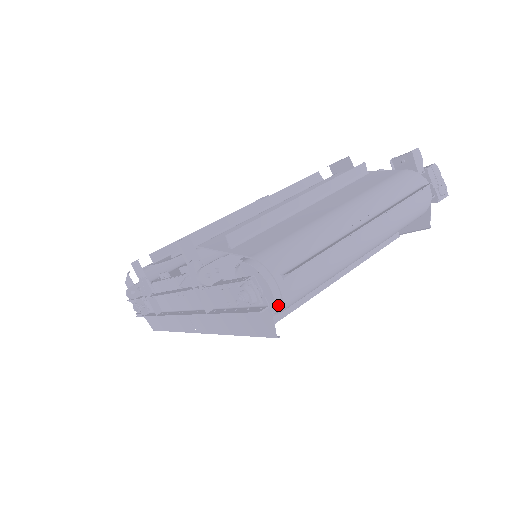
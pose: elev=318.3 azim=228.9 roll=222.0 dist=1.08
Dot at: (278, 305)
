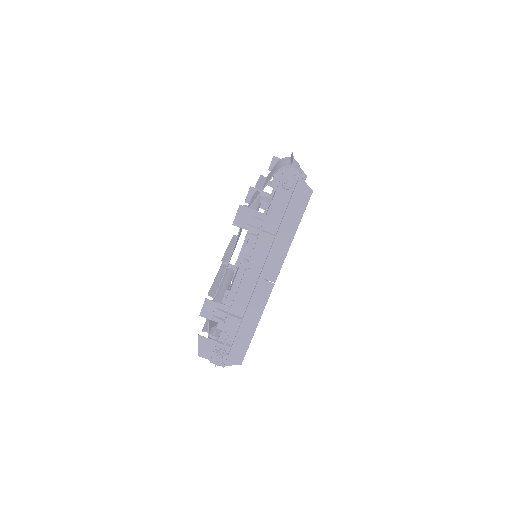
Dot at: (301, 176)
